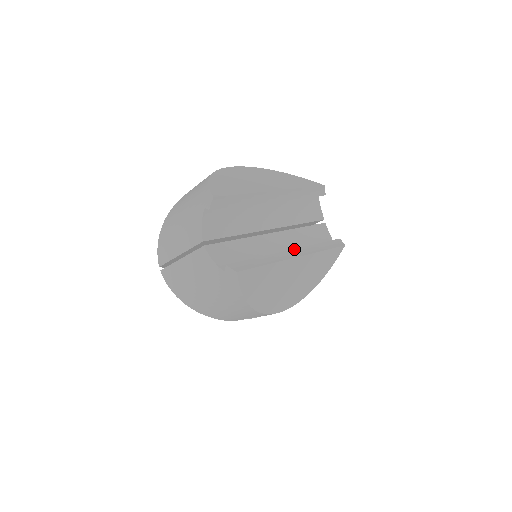
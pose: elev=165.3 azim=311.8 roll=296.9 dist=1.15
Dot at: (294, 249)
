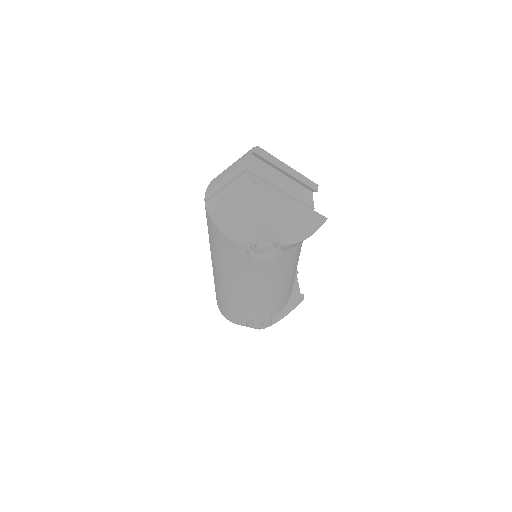
Dot at: occluded
